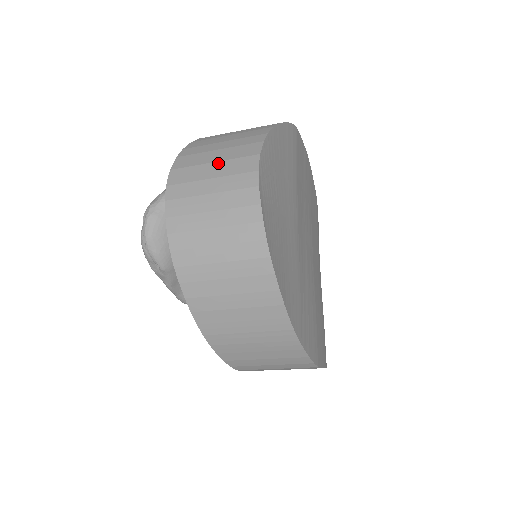
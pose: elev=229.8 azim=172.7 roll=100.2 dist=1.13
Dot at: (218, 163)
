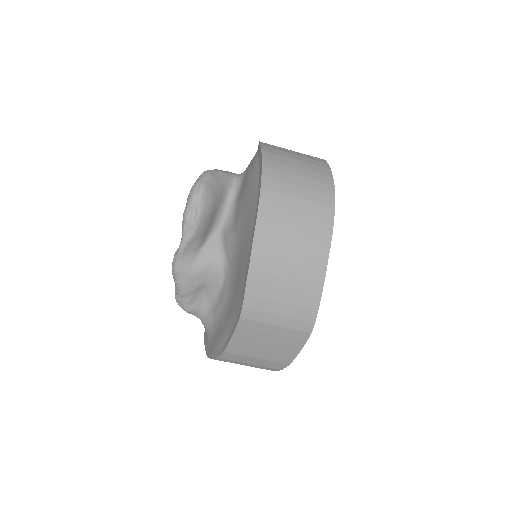
Dot at: (297, 152)
